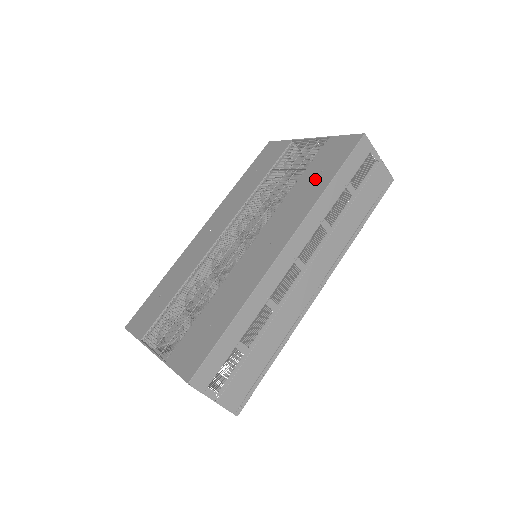
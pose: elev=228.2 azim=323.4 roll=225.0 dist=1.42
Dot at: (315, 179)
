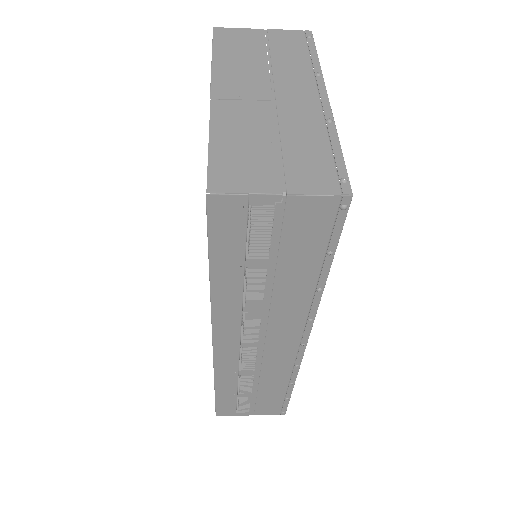
Dot at: occluded
